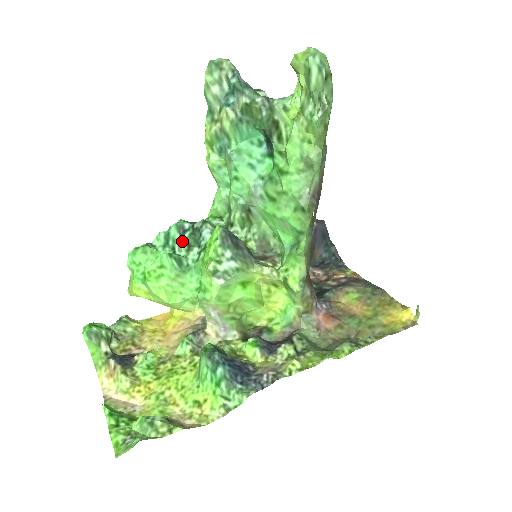
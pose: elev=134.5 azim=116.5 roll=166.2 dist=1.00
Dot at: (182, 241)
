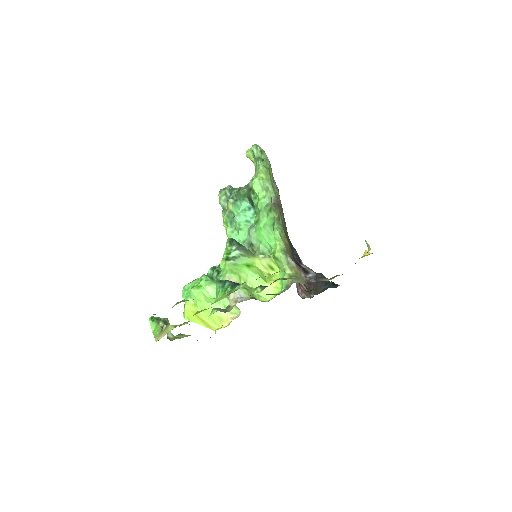
Dot at: (214, 272)
